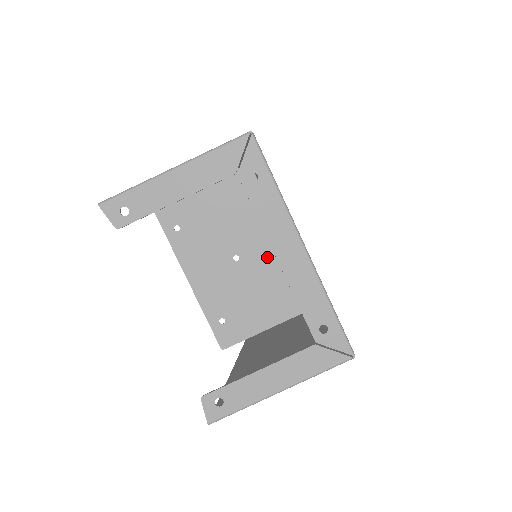
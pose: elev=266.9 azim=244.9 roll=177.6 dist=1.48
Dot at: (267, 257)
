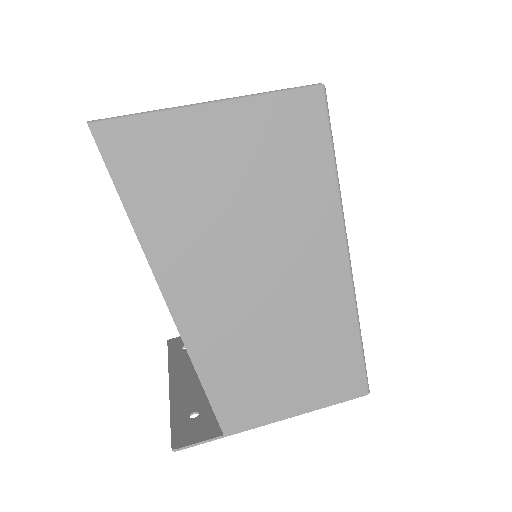
Dot at: occluded
